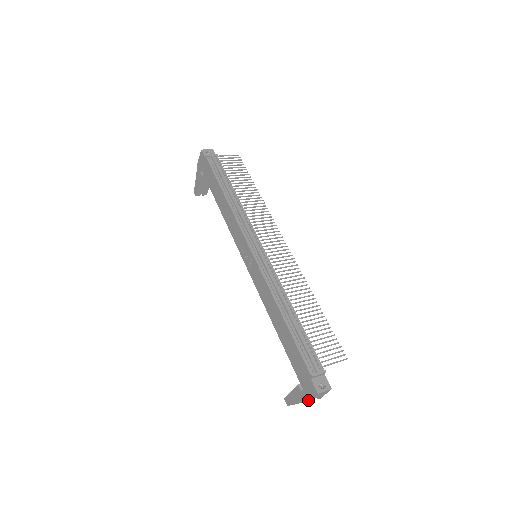
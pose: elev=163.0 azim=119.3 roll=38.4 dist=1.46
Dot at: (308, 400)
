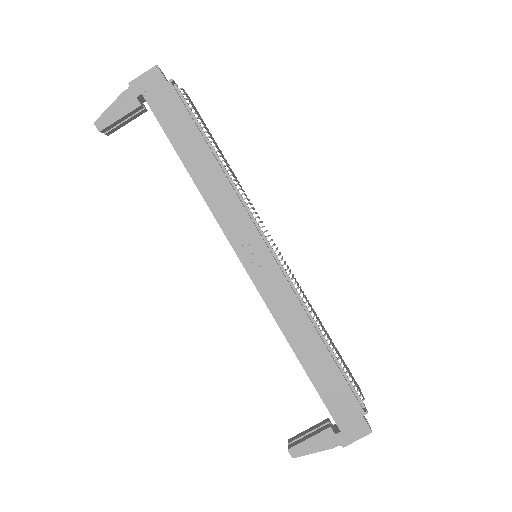
Dot at: (348, 443)
